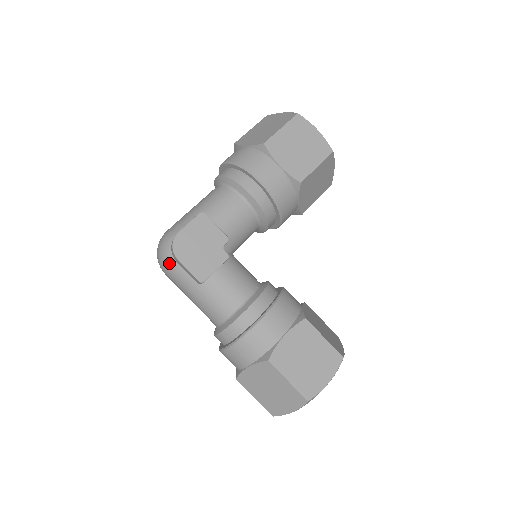
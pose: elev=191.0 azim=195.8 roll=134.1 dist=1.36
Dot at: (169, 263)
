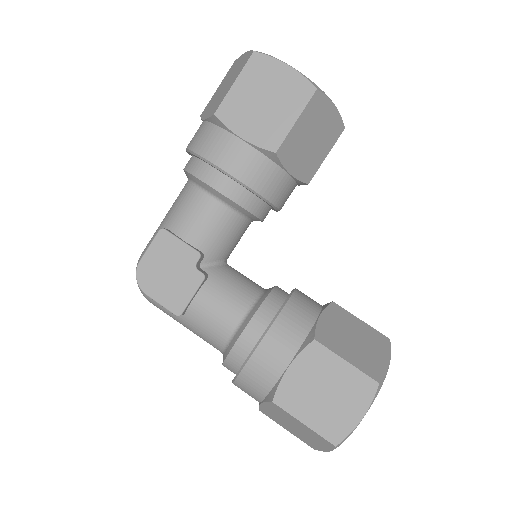
Dot at: (146, 296)
